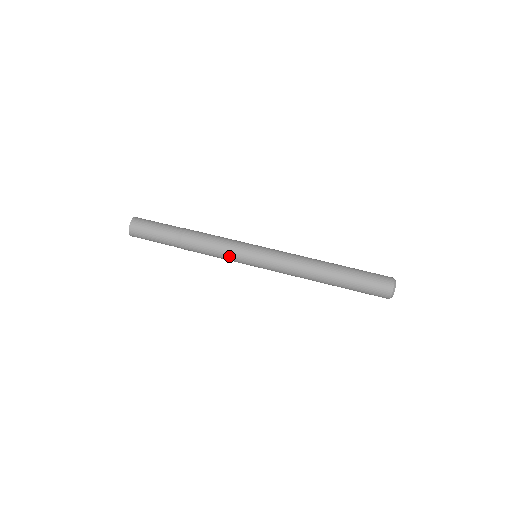
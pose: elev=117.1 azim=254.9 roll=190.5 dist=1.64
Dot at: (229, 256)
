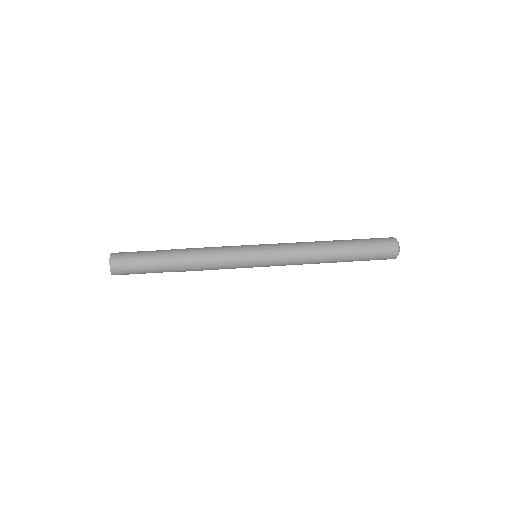
Dot at: (230, 258)
